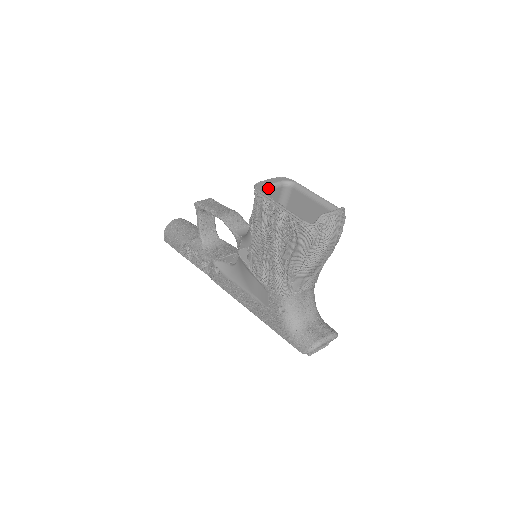
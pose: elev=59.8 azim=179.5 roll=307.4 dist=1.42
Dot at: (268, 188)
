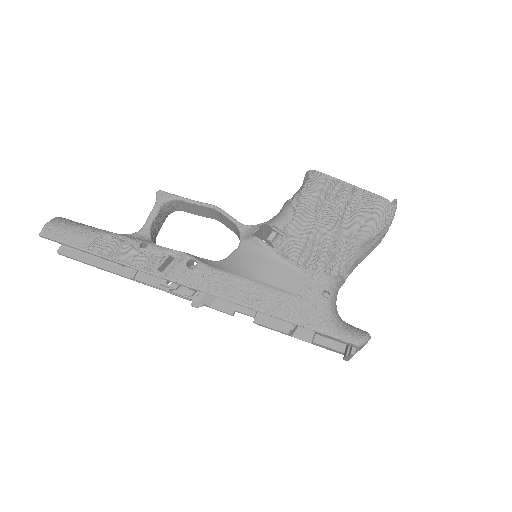
Dot at: occluded
